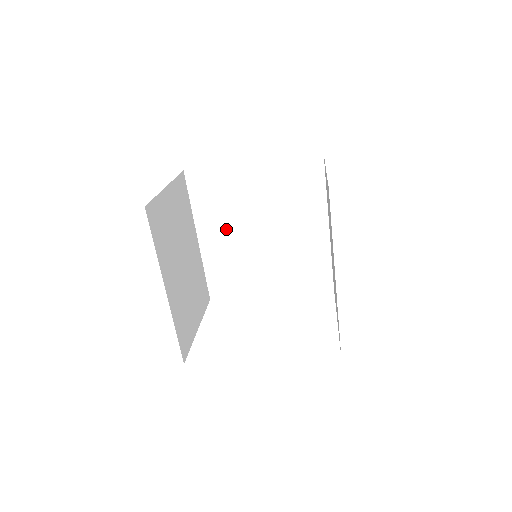
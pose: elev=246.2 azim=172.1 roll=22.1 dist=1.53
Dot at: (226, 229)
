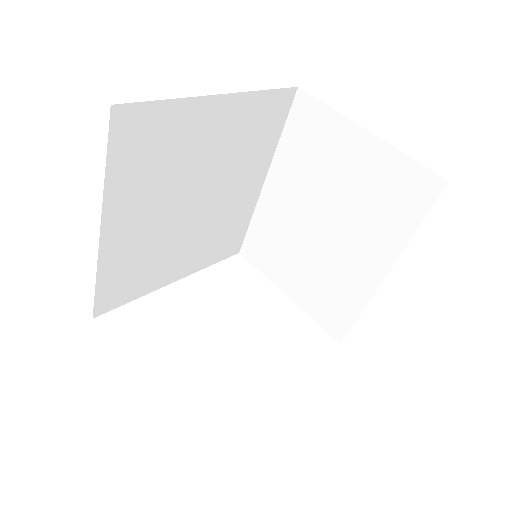
Dot at: (150, 206)
